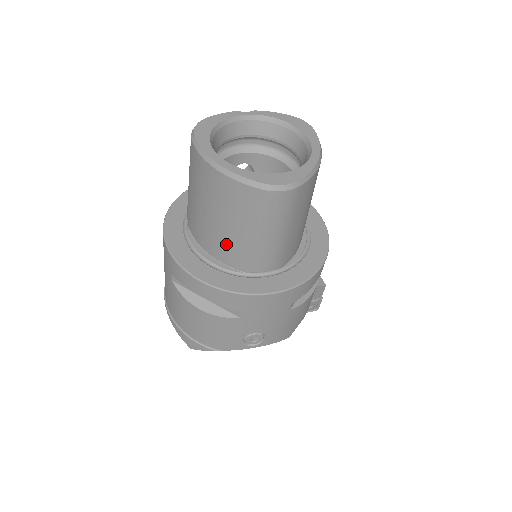
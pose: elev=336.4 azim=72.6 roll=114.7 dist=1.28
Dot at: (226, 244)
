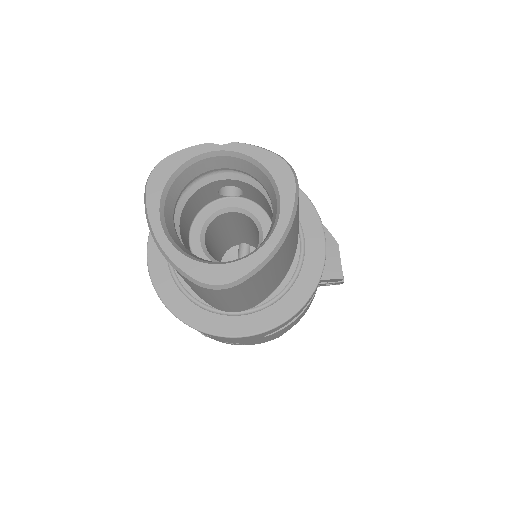
Dot at: occluded
